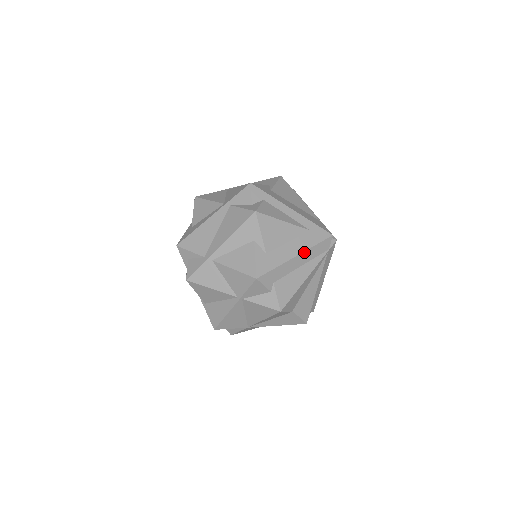
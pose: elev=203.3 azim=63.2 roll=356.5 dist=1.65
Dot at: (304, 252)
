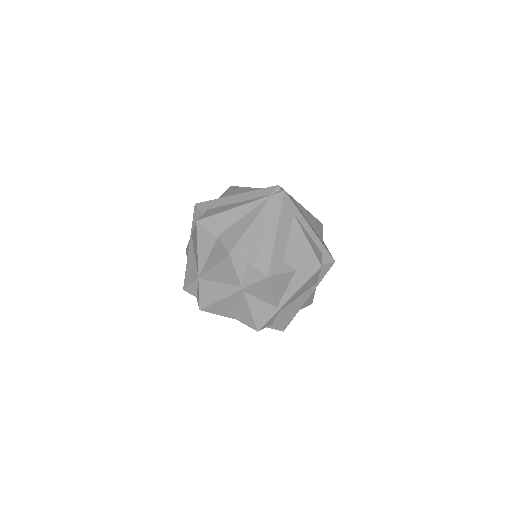
Dot at: (244, 193)
